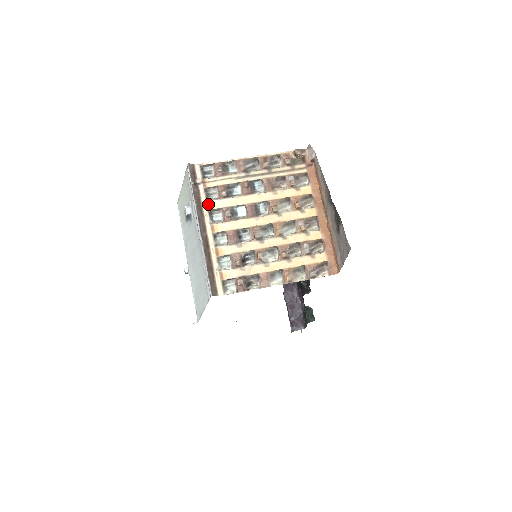
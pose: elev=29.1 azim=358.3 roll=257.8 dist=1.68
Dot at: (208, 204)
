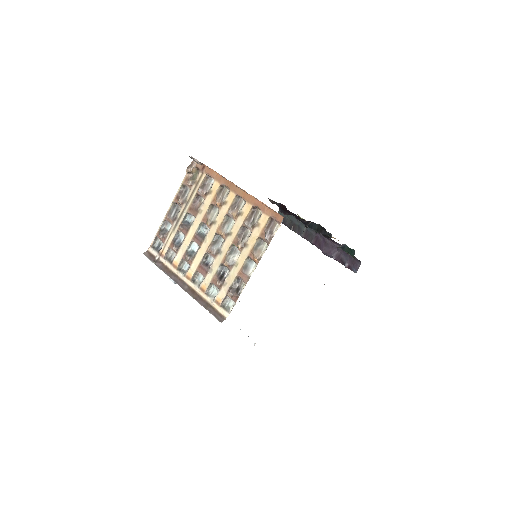
Dot at: (173, 265)
